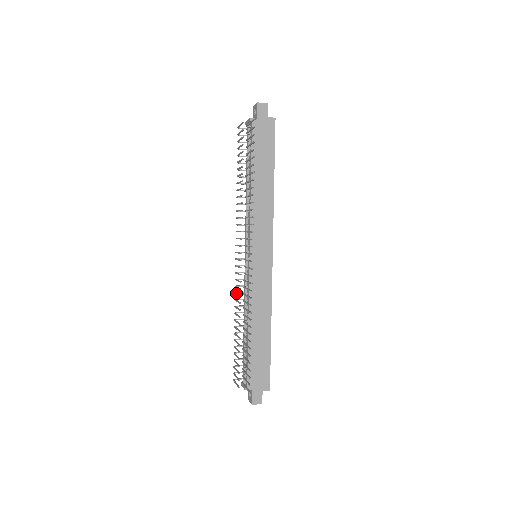
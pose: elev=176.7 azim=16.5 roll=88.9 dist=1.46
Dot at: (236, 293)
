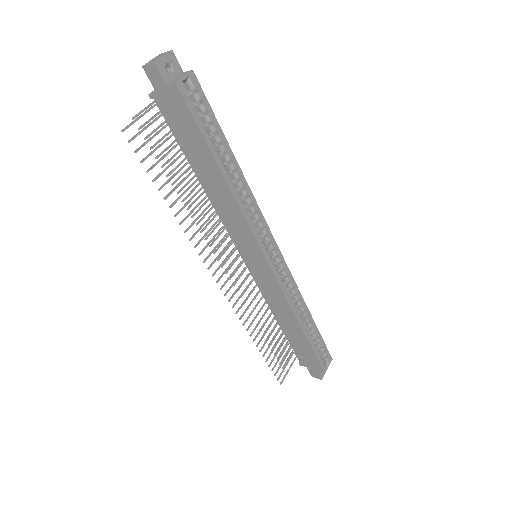
Dot at: occluded
